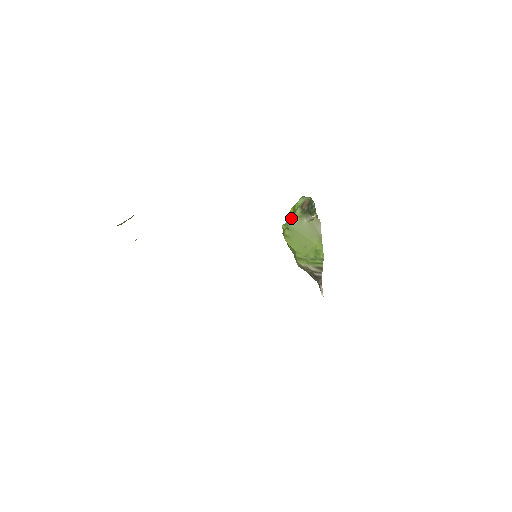
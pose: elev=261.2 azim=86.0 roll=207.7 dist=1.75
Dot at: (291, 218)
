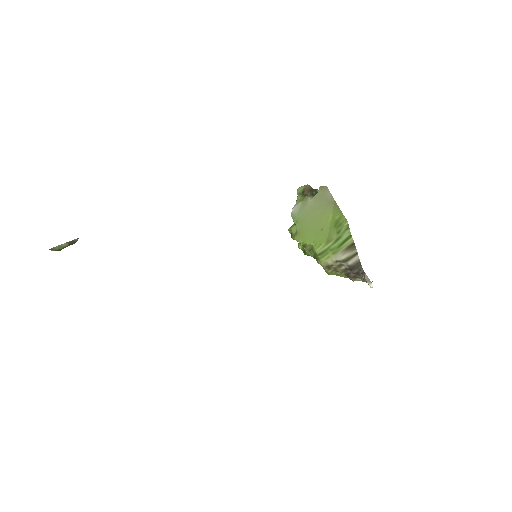
Dot at: (292, 208)
